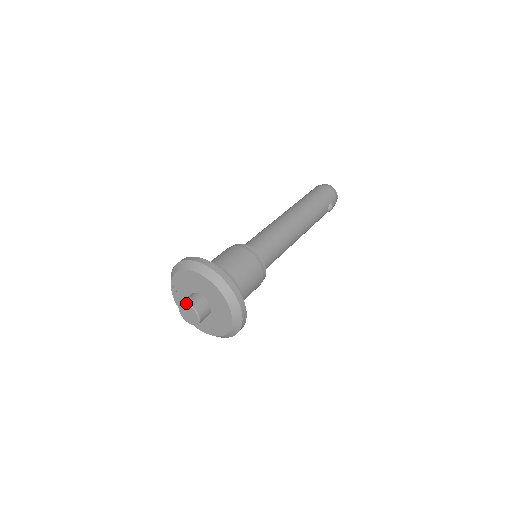
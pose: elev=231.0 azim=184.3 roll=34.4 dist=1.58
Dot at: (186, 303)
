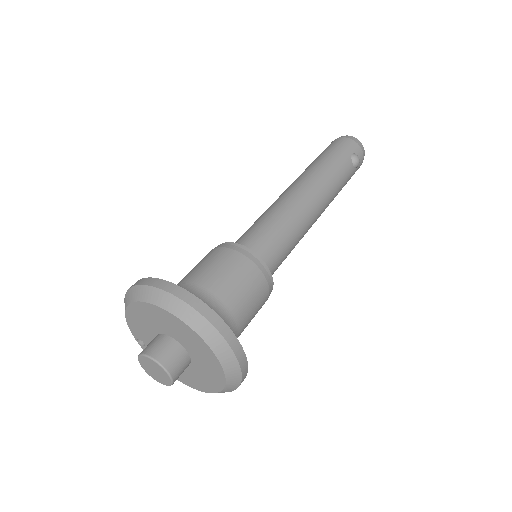
Dot at: (141, 354)
